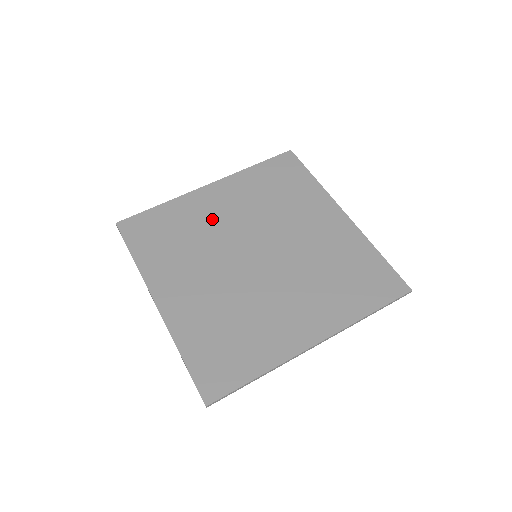
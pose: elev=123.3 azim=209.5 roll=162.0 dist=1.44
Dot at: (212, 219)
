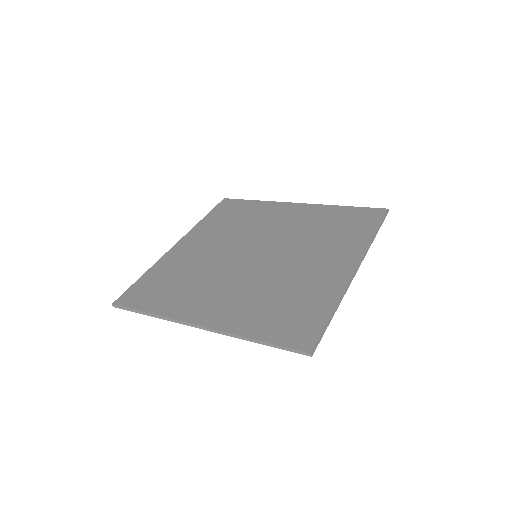
Dot at: (198, 257)
